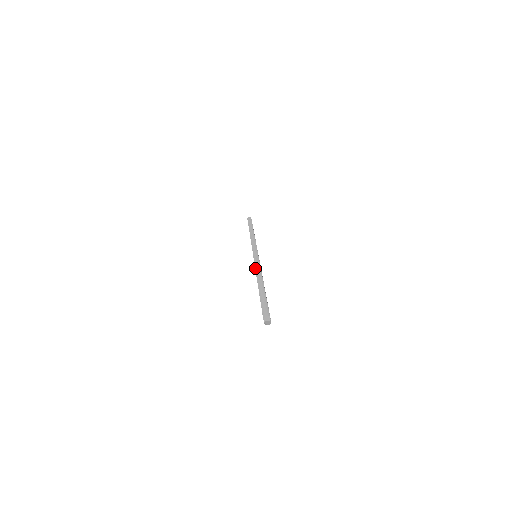
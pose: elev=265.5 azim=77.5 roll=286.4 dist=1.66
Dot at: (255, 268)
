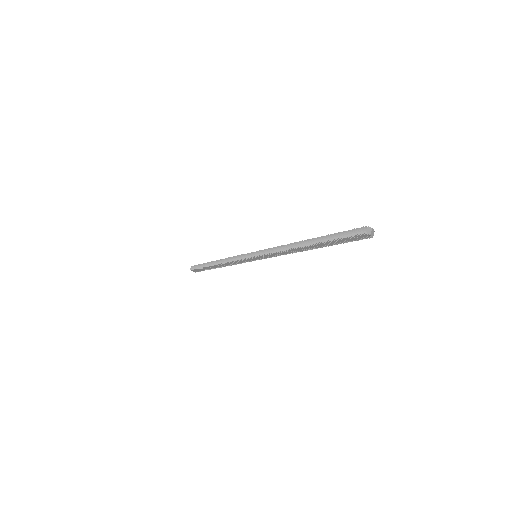
Dot at: (278, 251)
